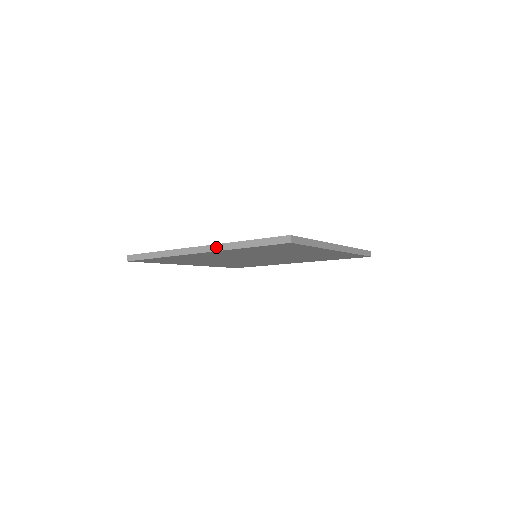
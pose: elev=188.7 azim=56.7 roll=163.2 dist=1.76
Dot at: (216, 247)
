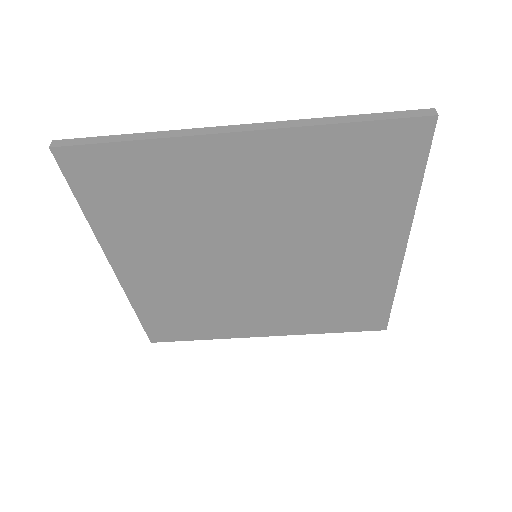
Dot at: (281, 123)
